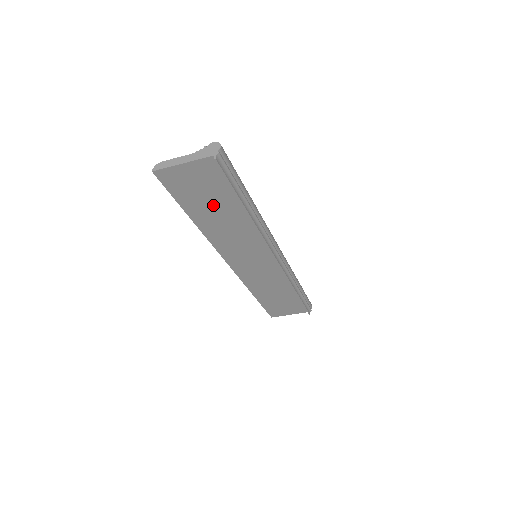
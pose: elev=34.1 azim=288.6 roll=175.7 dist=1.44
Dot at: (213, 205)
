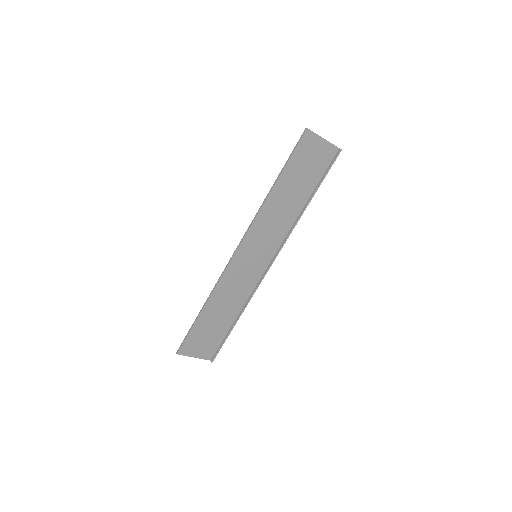
Dot at: (298, 183)
